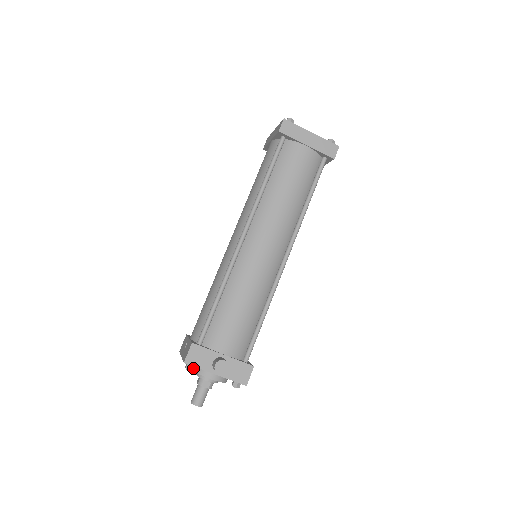
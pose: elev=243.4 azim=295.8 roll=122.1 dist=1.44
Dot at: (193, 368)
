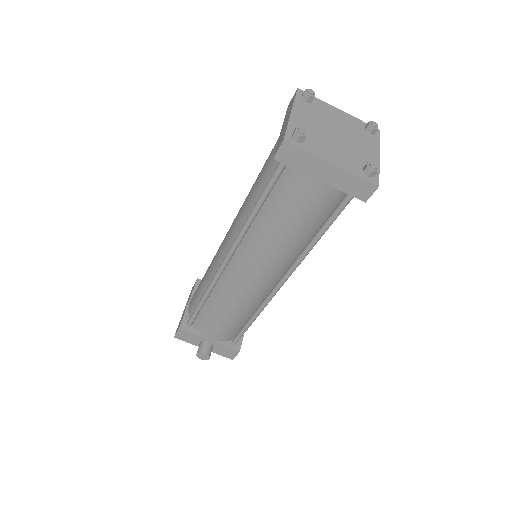
Dot at: occluded
